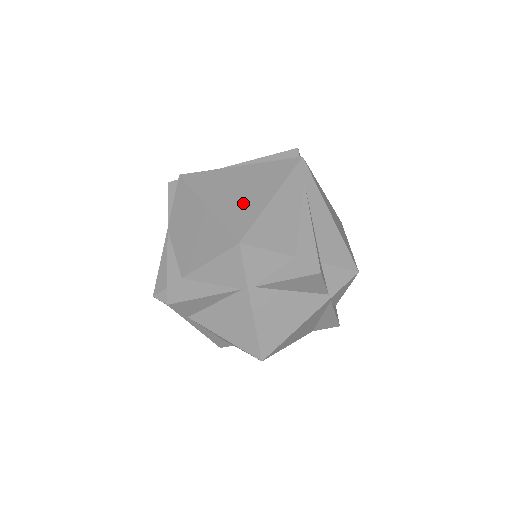
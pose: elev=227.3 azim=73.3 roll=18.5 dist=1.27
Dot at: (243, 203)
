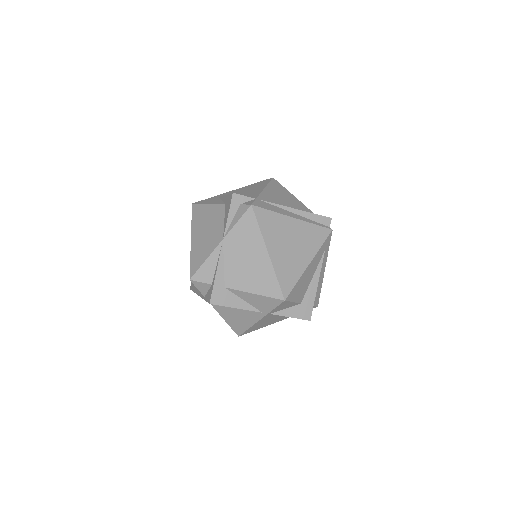
Dot at: (291, 262)
